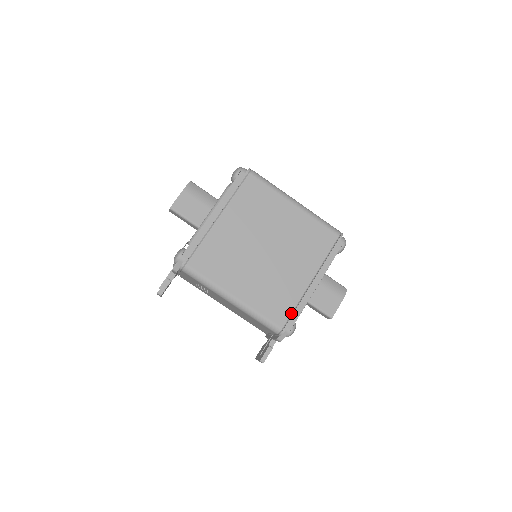
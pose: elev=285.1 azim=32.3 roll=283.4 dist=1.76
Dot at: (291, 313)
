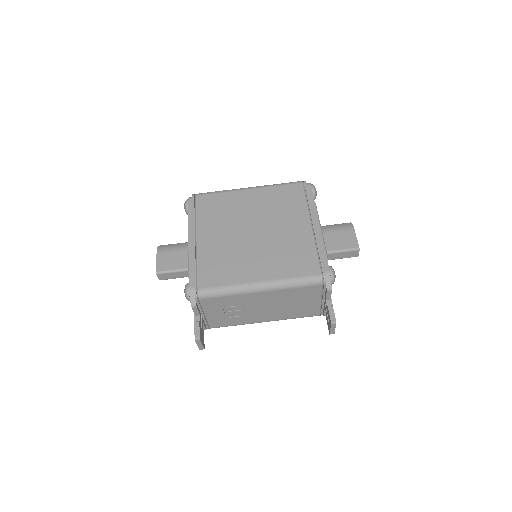
Dot at: (317, 258)
